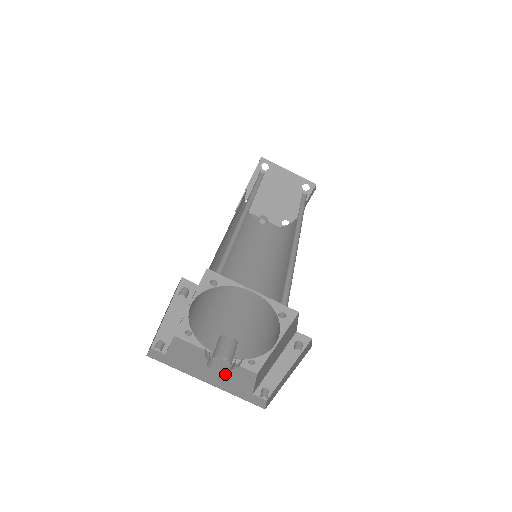
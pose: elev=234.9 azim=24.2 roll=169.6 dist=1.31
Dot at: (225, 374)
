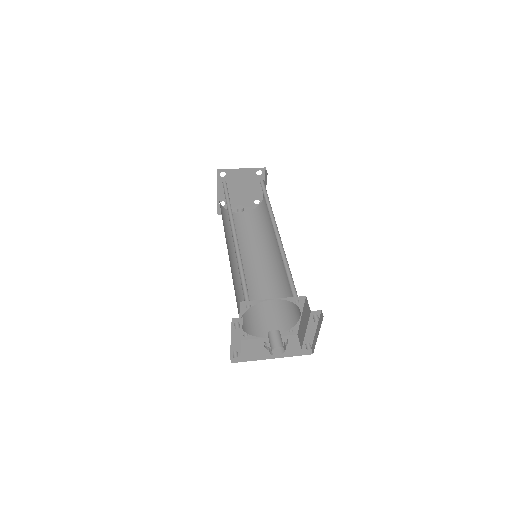
Dot at: occluded
